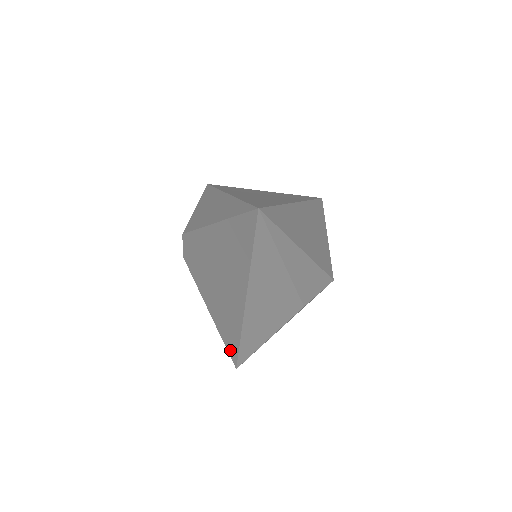
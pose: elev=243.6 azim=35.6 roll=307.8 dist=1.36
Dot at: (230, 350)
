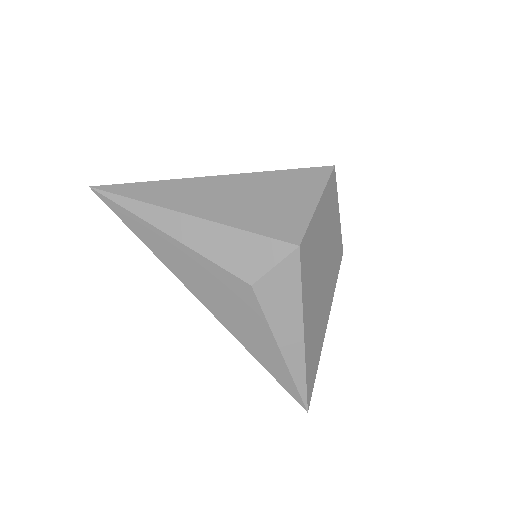
Dot at: occluded
